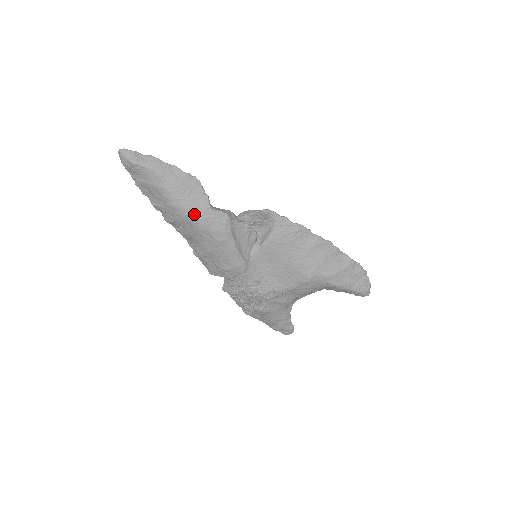
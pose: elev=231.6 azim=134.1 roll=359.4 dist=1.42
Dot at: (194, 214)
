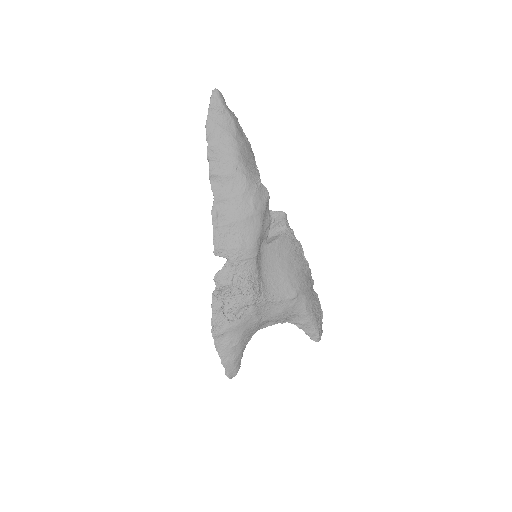
Dot at: (248, 175)
